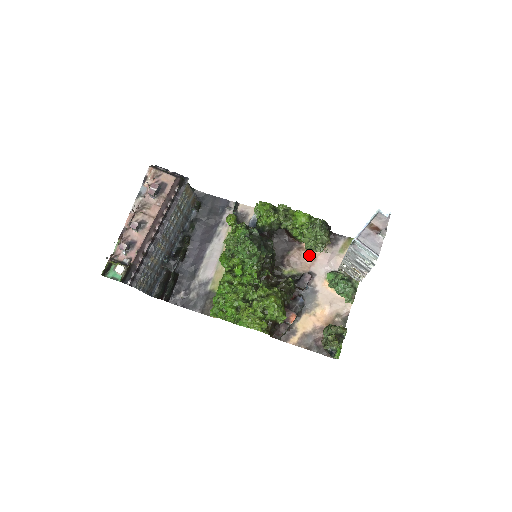
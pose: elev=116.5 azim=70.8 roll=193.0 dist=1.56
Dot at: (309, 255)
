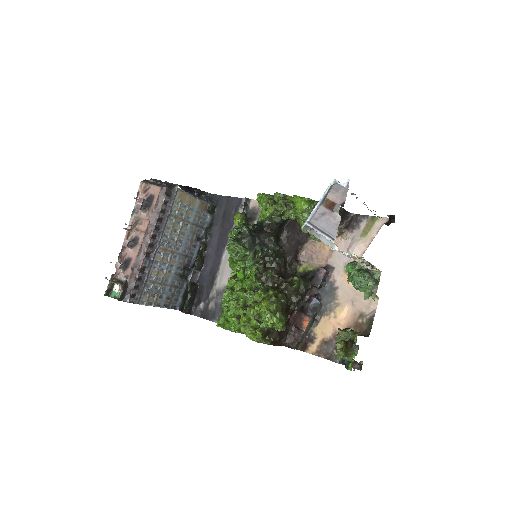
Dot at: (326, 245)
